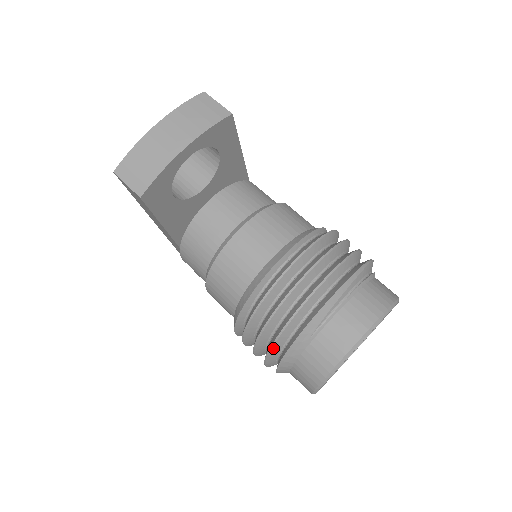
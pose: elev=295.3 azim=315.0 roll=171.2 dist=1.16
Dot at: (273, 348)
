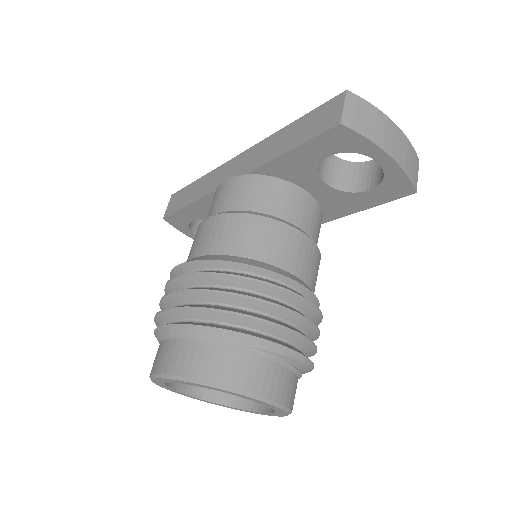
Dot at: (210, 311)
